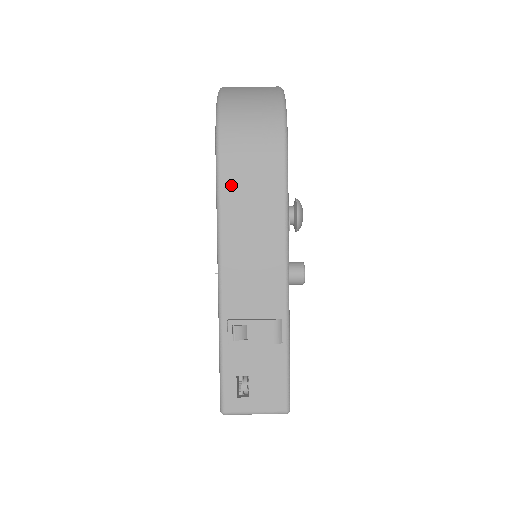
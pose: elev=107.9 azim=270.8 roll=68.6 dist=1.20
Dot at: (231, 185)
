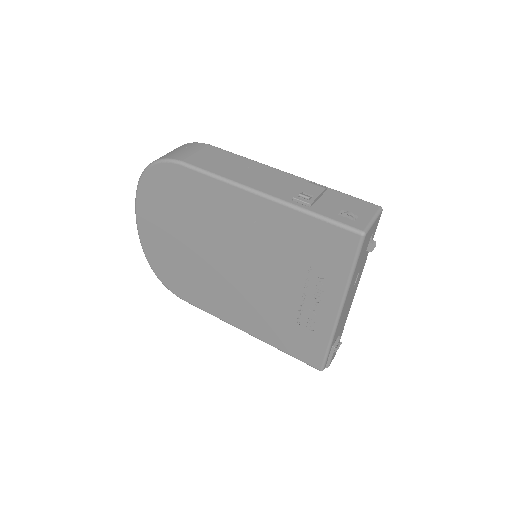
Dot at: (206, 165)
